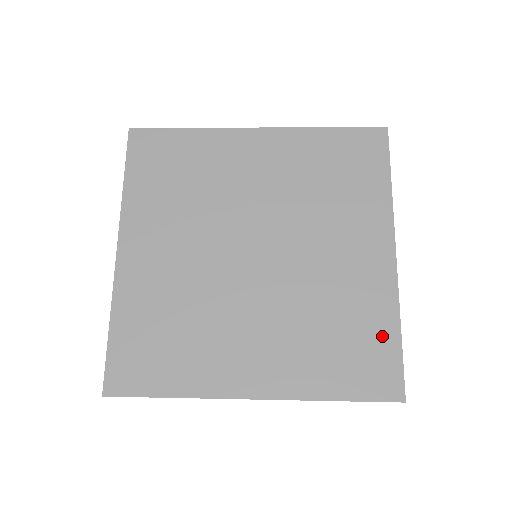
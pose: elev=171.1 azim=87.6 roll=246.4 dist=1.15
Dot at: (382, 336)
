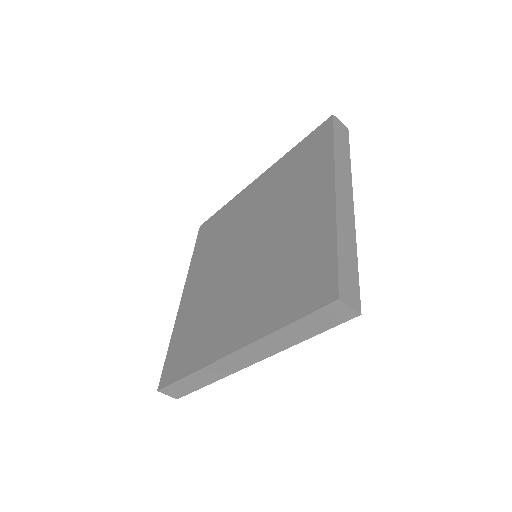
Dot at: (322, 255)
